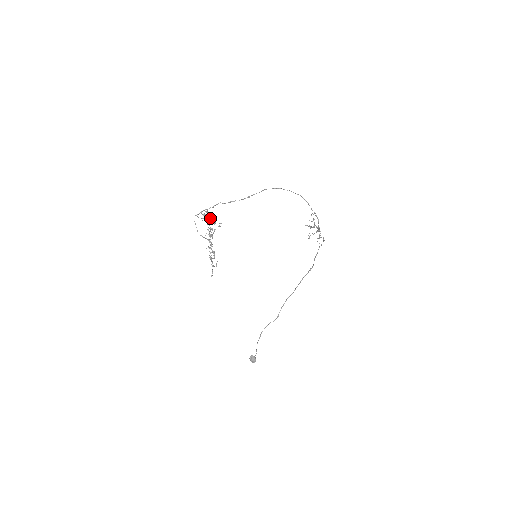
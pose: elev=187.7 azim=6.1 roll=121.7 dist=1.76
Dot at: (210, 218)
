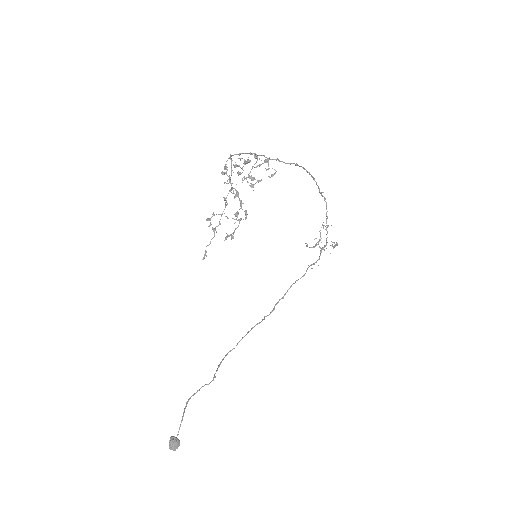
Dot at: occluded
